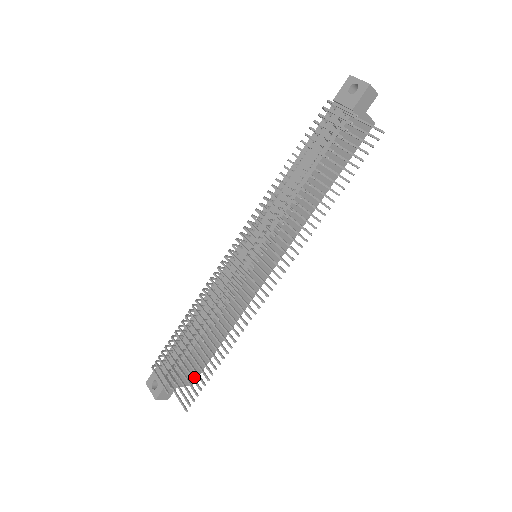
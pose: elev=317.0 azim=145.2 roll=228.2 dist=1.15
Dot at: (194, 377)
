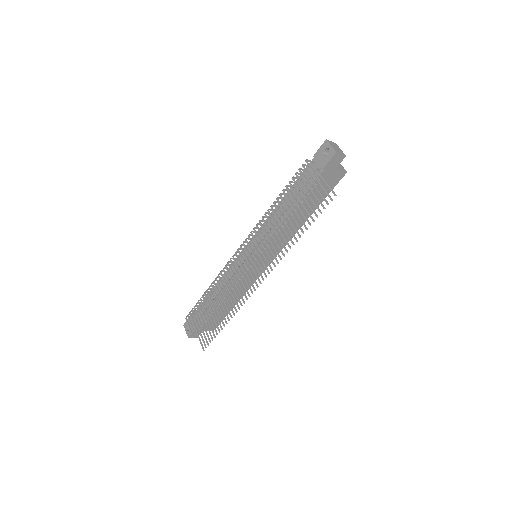
Dot at: (215, 326)
